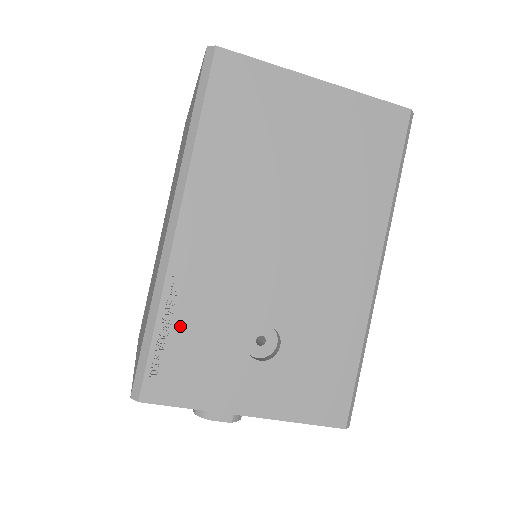
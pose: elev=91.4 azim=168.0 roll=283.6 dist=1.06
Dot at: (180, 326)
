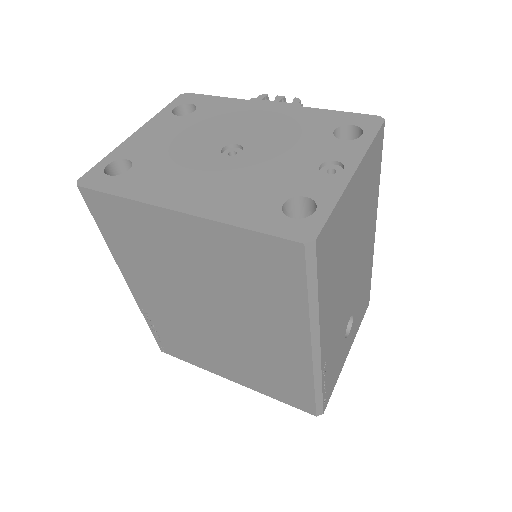
Dot at: (329, 373)
